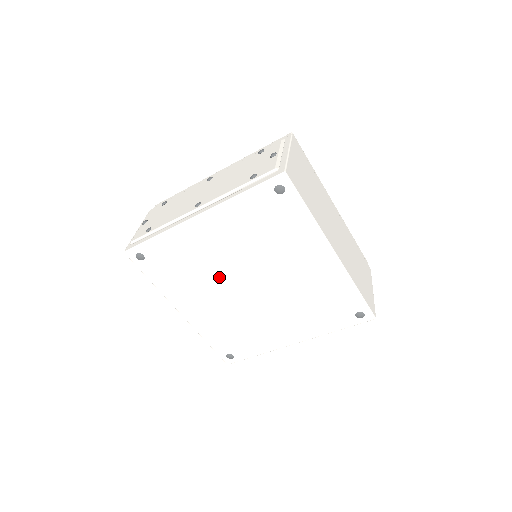
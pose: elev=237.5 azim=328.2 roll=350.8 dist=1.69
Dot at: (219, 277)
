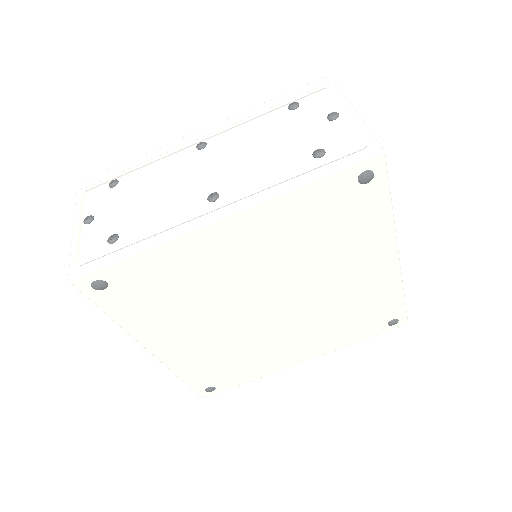
Dot at: (227, 300)
